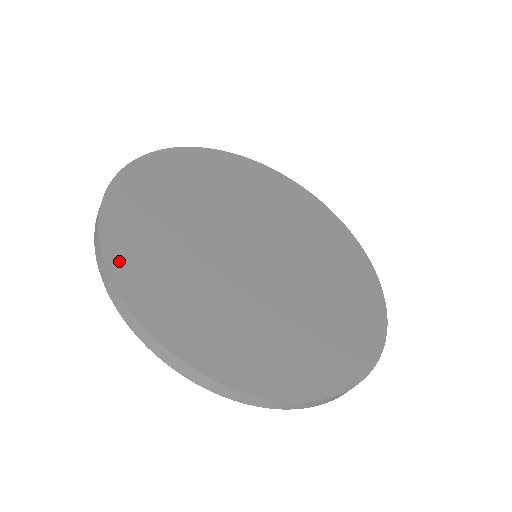
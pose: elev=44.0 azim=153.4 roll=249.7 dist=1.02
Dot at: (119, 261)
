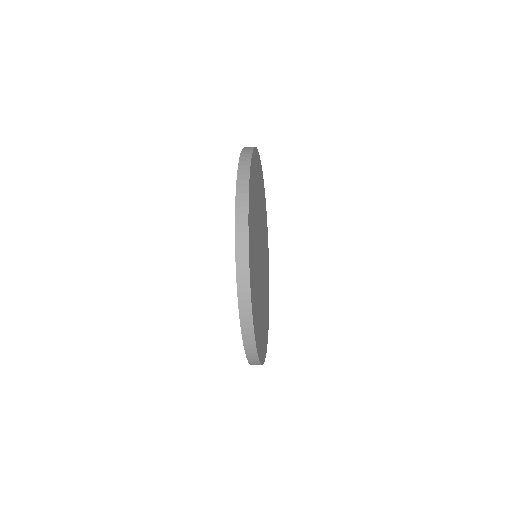
Dot at: (253, 305)
